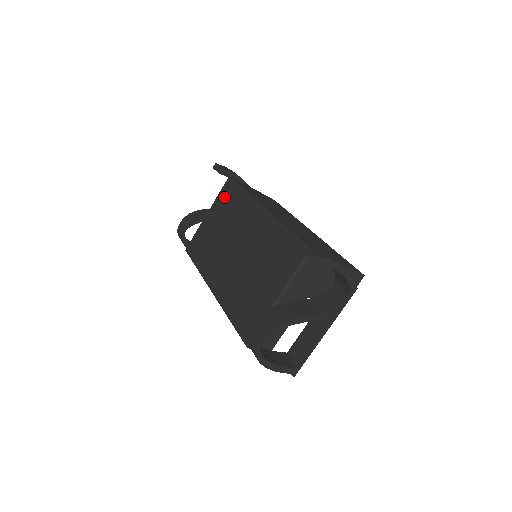
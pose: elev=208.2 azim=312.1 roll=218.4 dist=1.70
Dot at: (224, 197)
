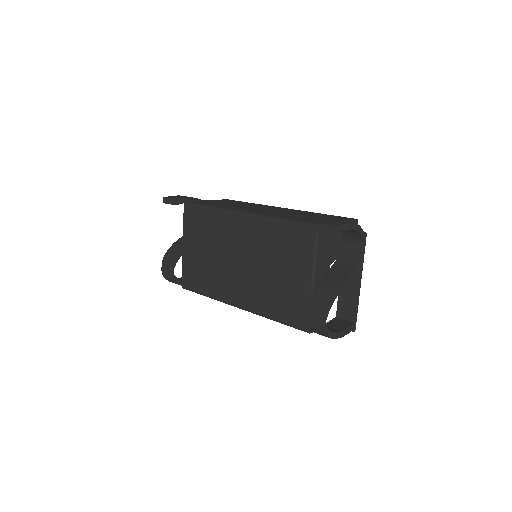
Dot at: (192, 223)
